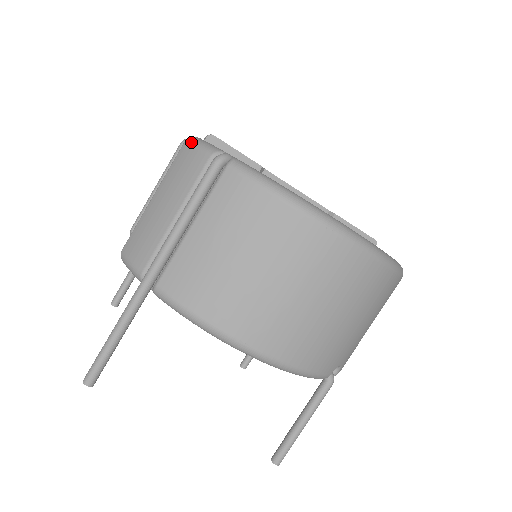
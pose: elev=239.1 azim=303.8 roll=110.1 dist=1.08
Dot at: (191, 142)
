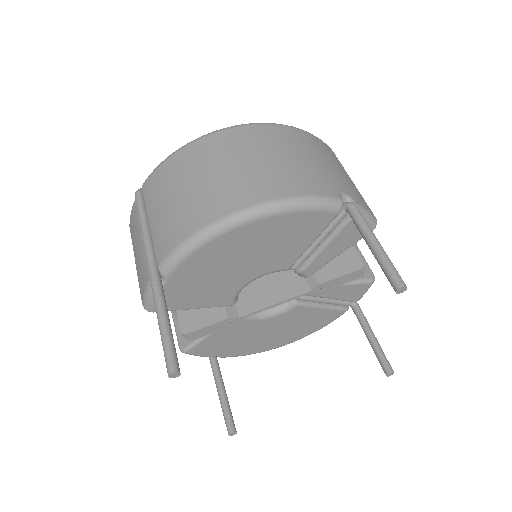
Dot at: (130, 219)
